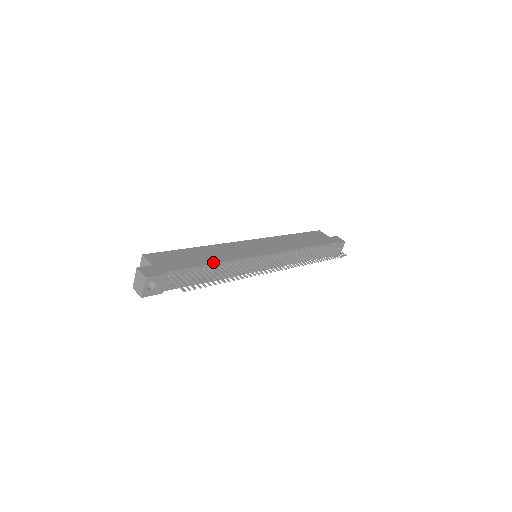
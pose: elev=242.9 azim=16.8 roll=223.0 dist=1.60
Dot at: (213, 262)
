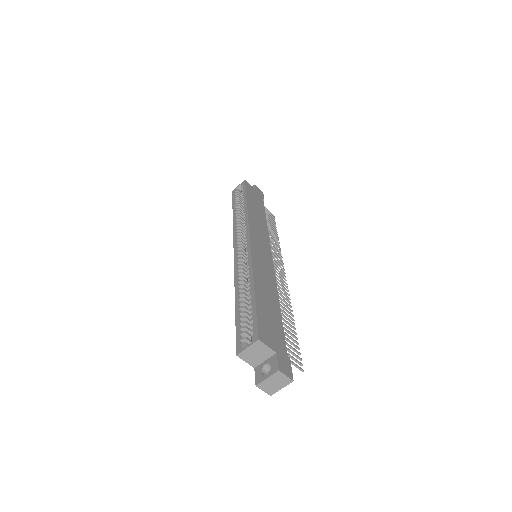
Dot at: (278, 305)
